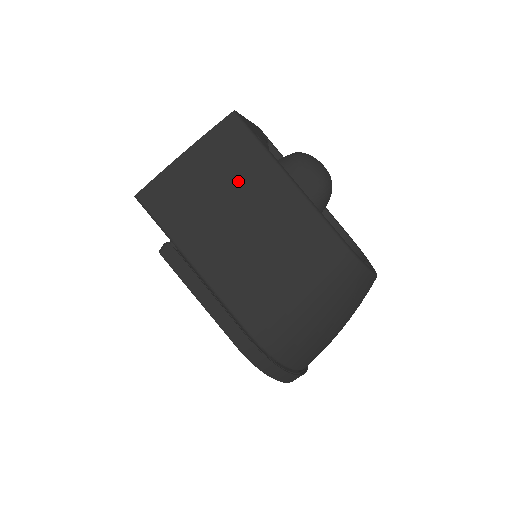
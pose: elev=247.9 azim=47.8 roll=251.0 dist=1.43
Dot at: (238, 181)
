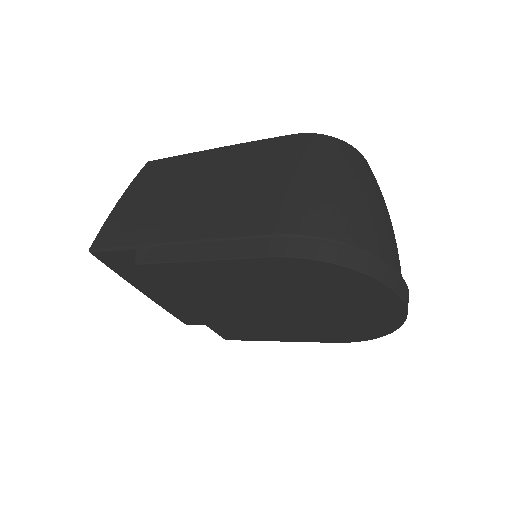
Dot at: (176, 176)
